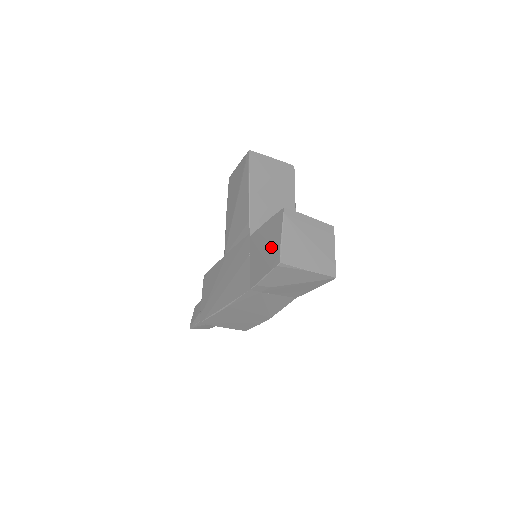
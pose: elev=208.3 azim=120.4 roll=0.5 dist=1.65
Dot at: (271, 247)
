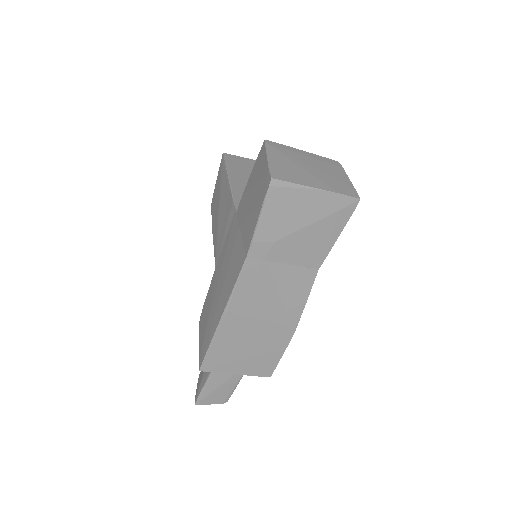
Dot at: (259, 182)
